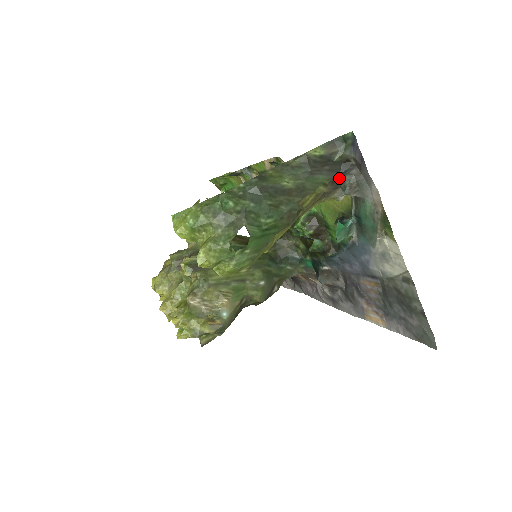
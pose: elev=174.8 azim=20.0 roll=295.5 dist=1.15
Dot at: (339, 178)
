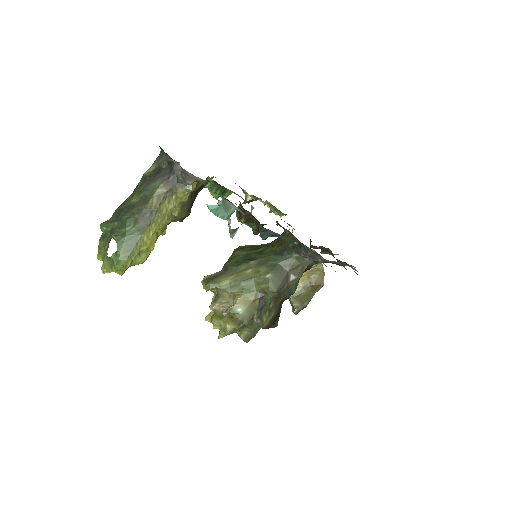
Dot at: (171, 177)
